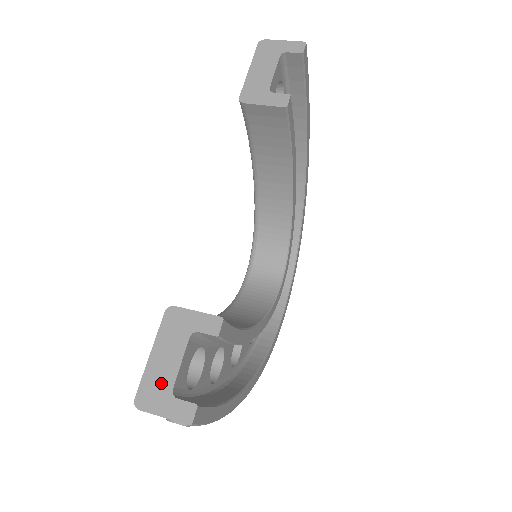
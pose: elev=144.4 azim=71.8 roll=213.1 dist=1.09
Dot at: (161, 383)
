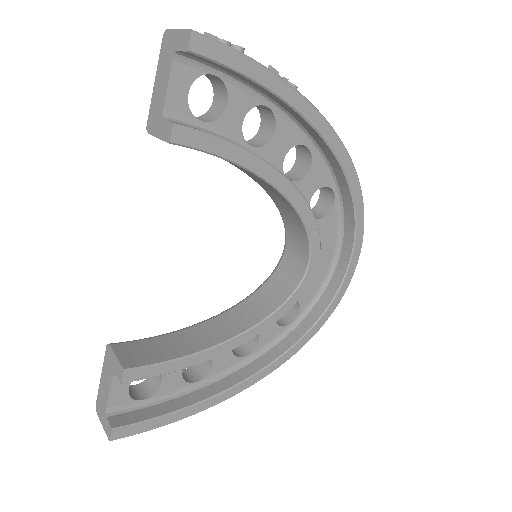
Dot at: (103, 401)
